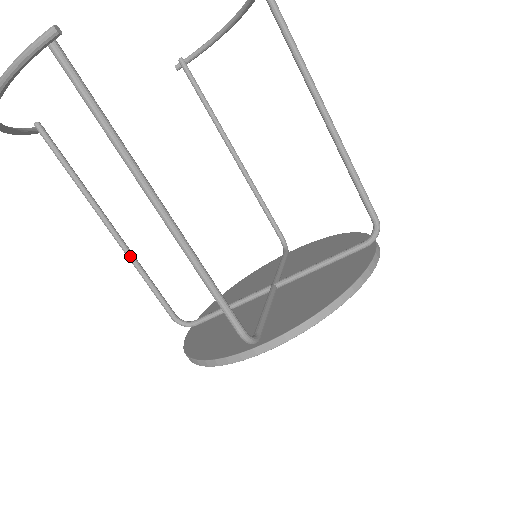
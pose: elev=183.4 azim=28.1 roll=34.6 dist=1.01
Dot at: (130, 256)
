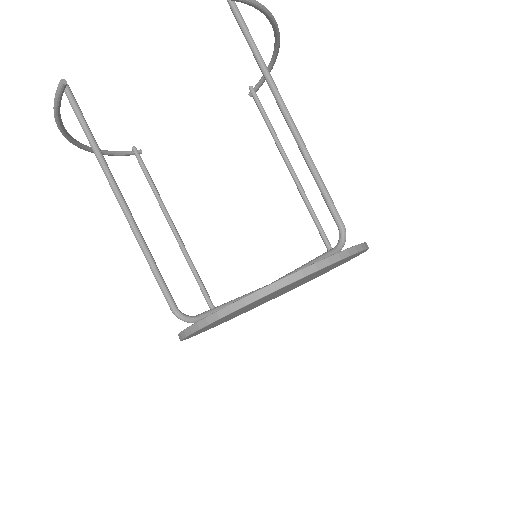
Dot at: (182, 249)
